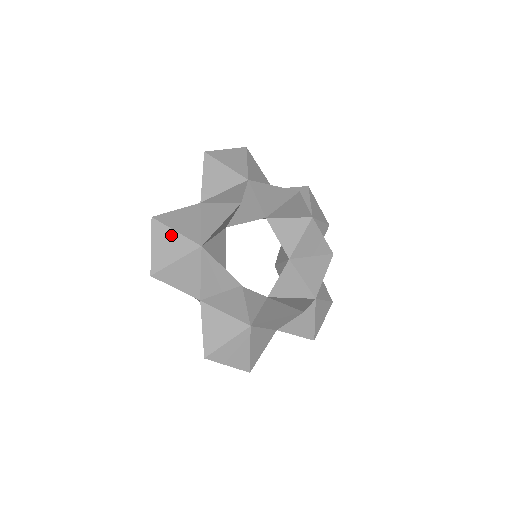
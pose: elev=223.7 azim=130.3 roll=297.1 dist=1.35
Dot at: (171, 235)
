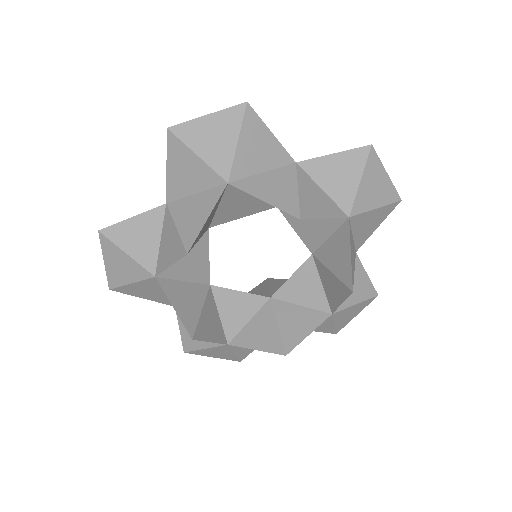
Dot at: (121, 256)
